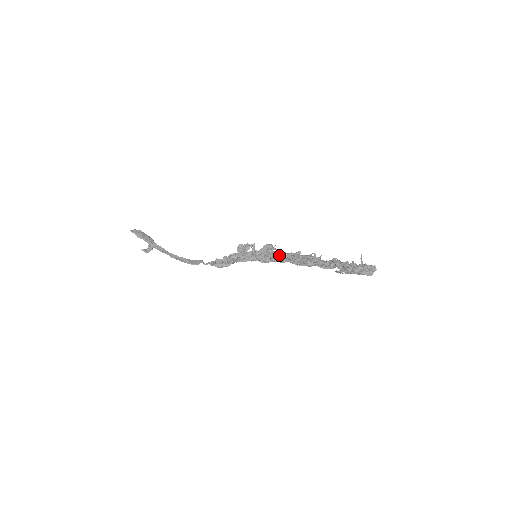
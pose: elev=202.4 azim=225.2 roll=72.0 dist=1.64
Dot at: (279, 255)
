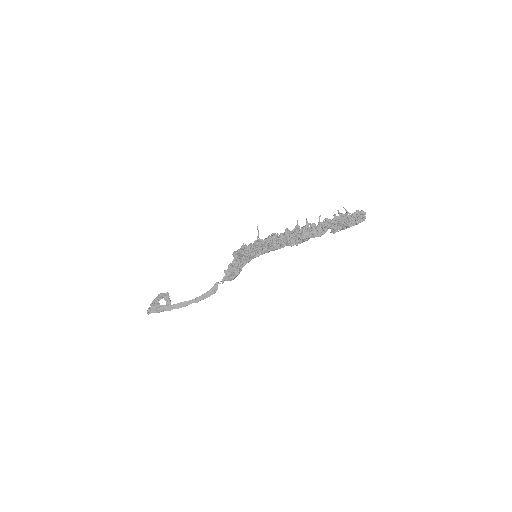
Dot at: (274, 244)
